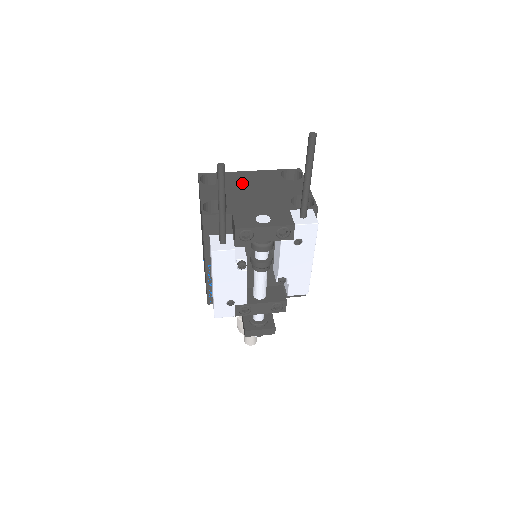
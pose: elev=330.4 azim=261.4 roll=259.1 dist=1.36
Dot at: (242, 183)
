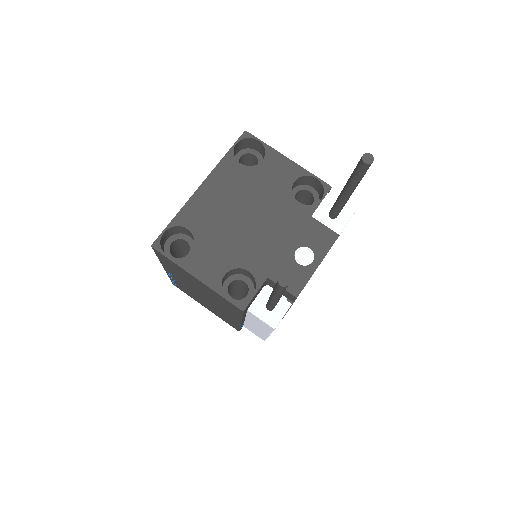
Dot at: (218, 217)
